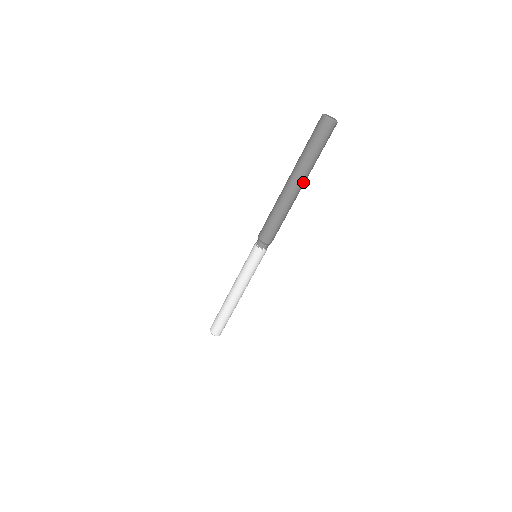
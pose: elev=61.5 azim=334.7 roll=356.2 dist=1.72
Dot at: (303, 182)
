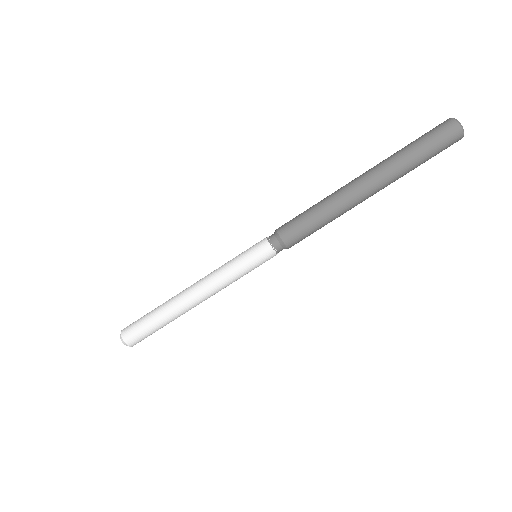
Dot at: occluded
